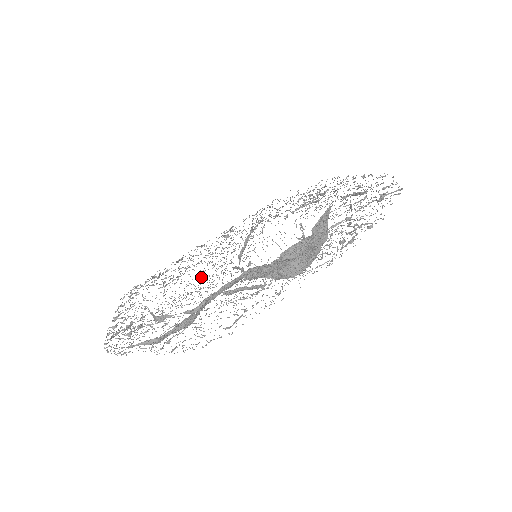
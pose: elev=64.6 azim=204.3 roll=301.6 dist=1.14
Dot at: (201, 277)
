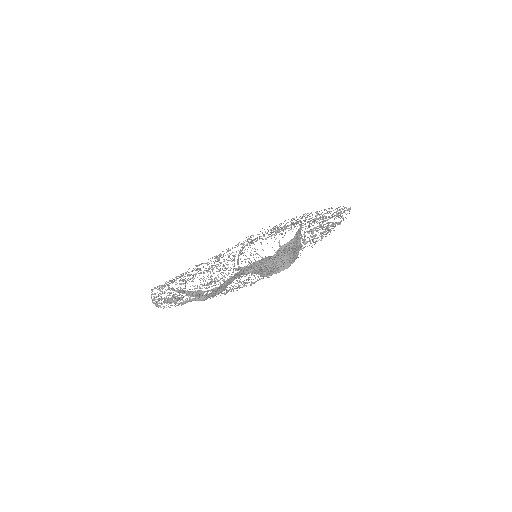
Dot at: occluded
